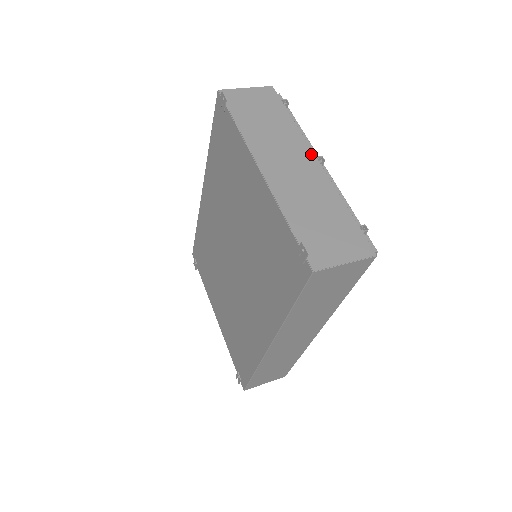
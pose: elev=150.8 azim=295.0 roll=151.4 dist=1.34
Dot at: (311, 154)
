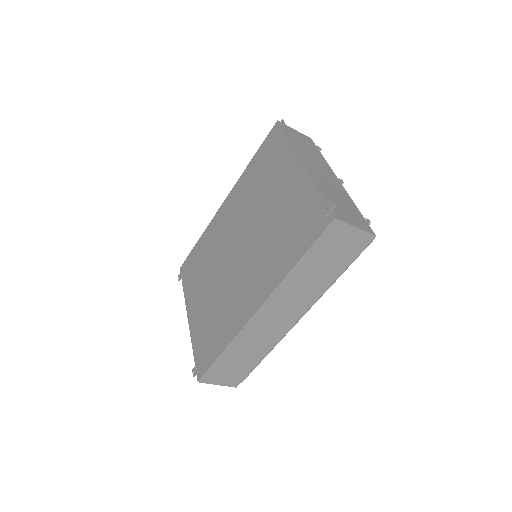
Dot at: (335, 175)
